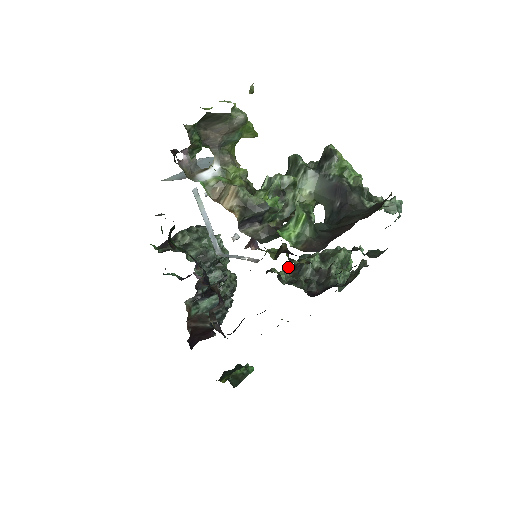
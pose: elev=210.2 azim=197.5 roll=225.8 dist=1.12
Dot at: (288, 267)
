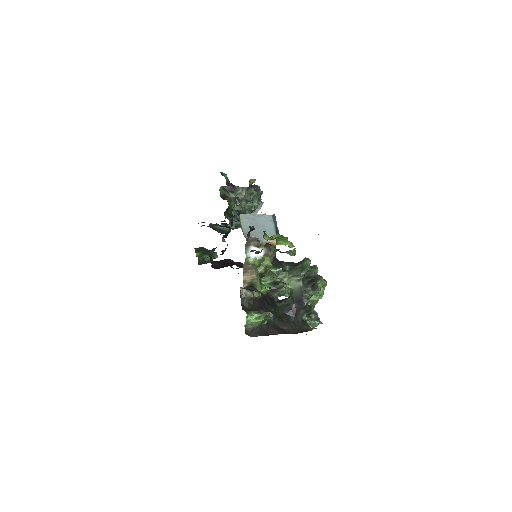
Dot at: occluded
